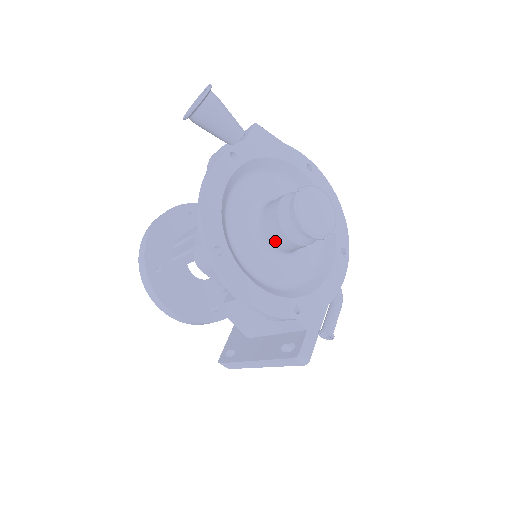
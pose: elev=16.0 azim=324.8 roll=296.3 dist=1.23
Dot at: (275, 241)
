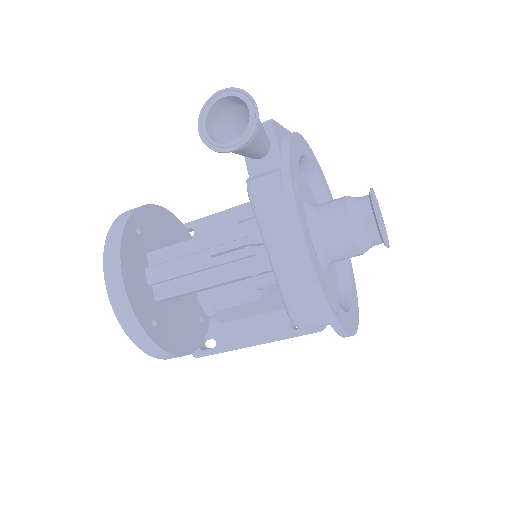
Dot at: (341, 258)
